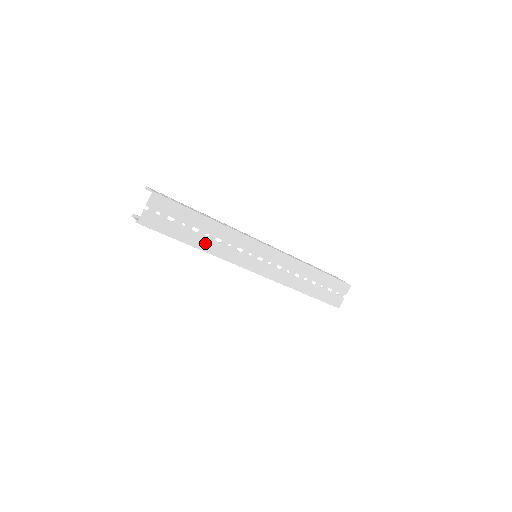
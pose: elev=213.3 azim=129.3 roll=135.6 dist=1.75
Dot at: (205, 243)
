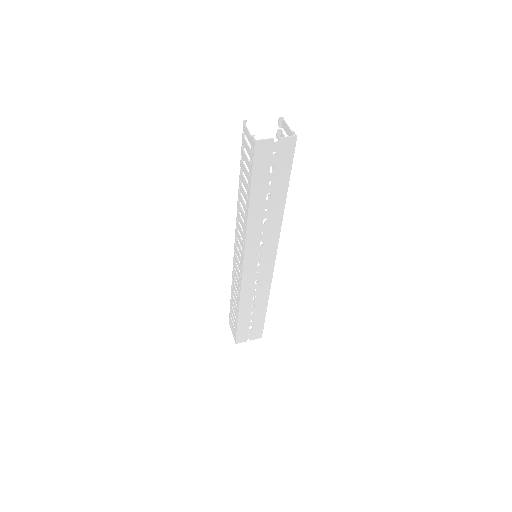
Dot at: (257, 212)
